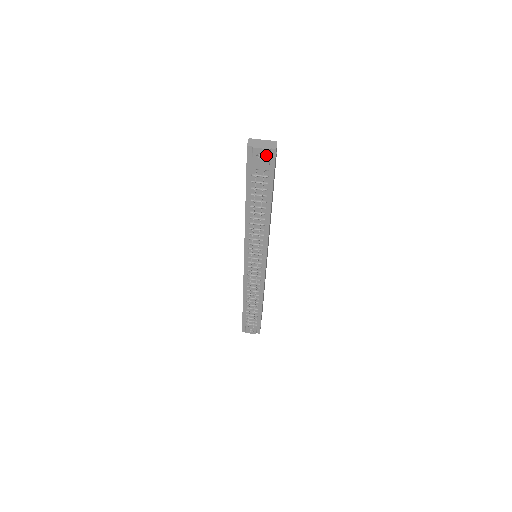
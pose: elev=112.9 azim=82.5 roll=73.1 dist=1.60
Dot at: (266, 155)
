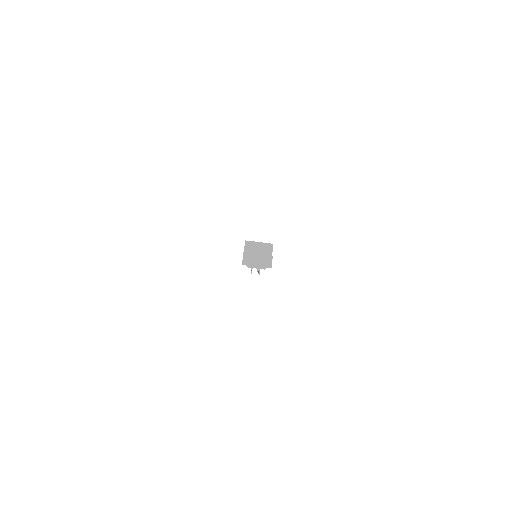
Dot at: occluded
